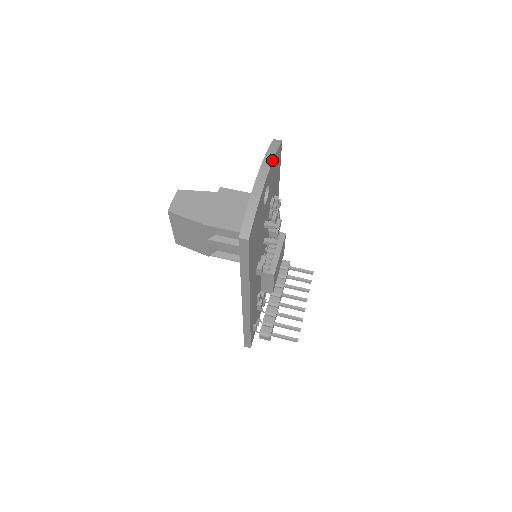
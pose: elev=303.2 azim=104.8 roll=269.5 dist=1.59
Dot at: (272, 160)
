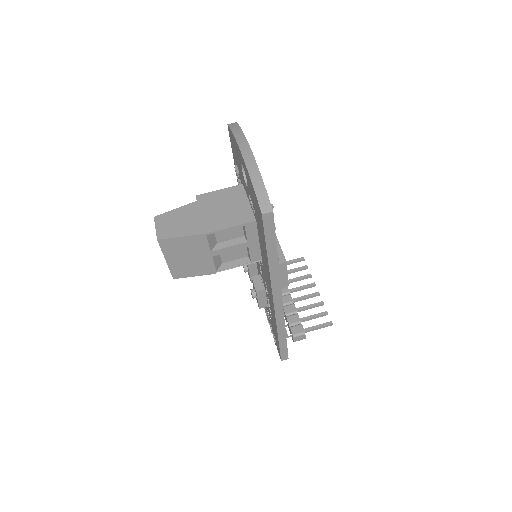
Dot at: (244, 136)
